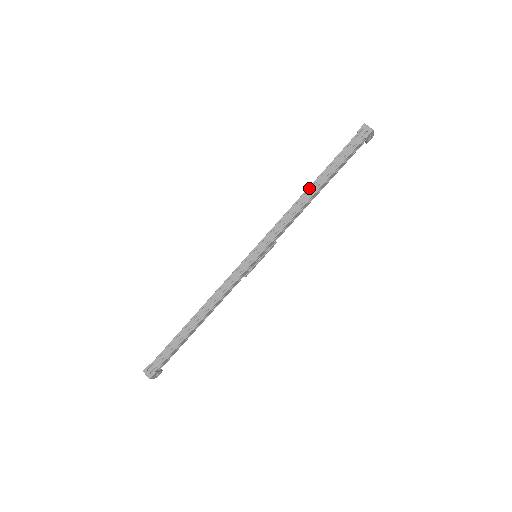
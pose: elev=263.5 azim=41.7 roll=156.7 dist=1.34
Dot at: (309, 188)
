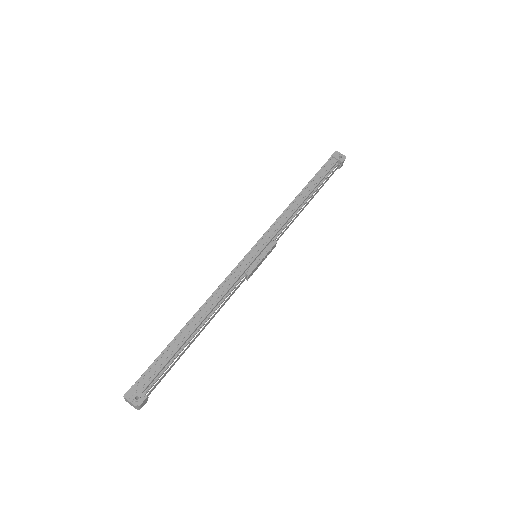
Dot at: occluded
